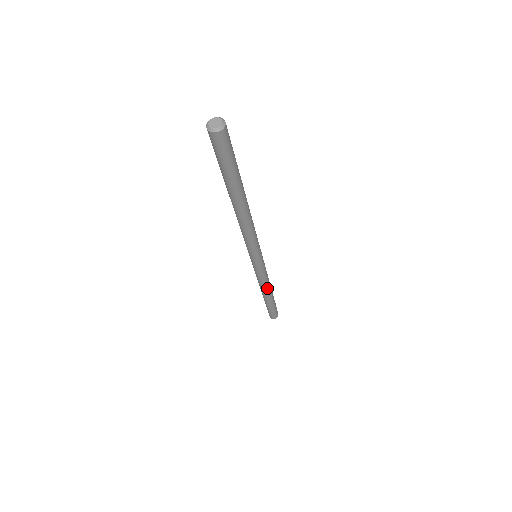
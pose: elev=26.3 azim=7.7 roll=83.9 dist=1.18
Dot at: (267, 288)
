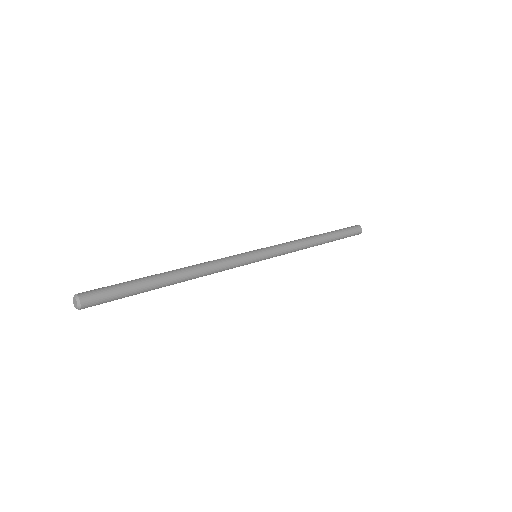
Dot at: occluded
